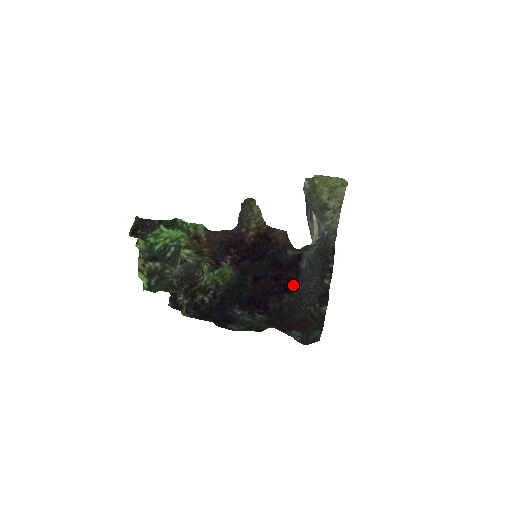
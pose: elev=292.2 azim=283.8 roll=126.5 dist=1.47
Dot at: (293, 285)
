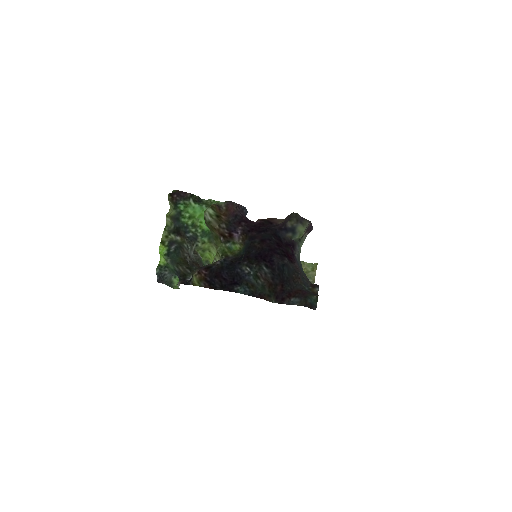
Dot at: (291, 258)
